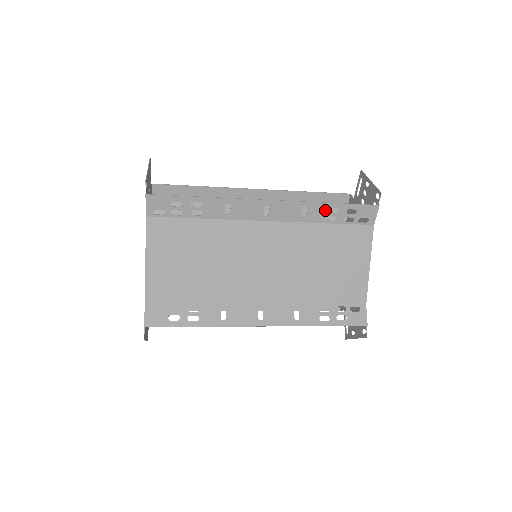
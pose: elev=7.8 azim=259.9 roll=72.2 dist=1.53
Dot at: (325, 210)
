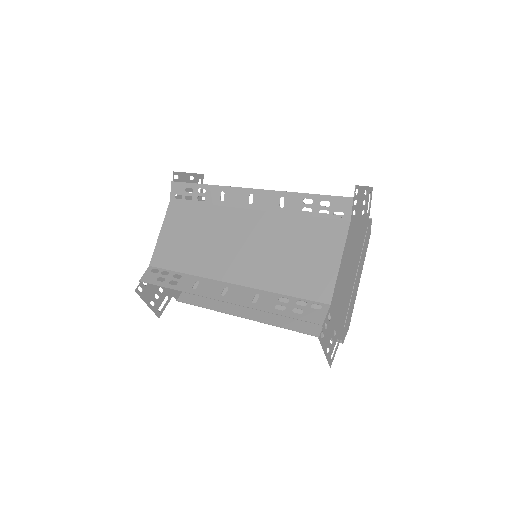
Dot at: (300, 201)
